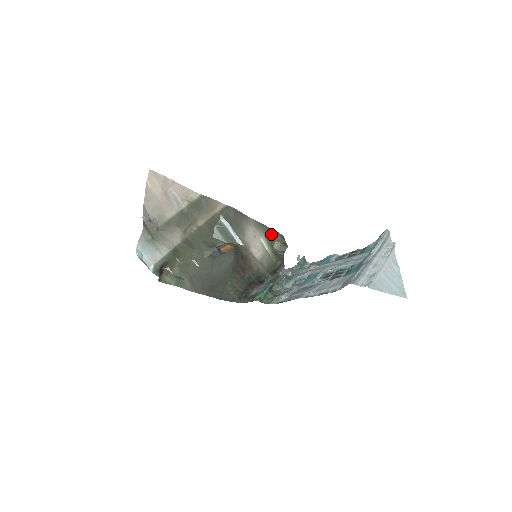
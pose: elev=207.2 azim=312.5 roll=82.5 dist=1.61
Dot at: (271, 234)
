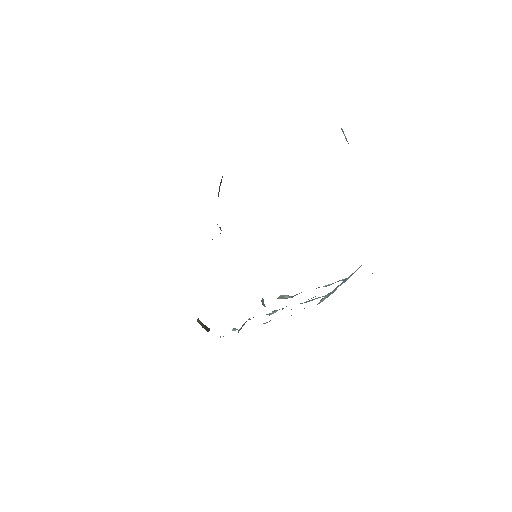
Dot at: occluded
